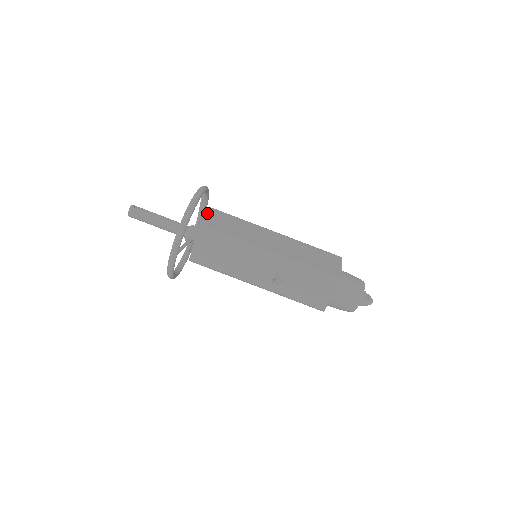
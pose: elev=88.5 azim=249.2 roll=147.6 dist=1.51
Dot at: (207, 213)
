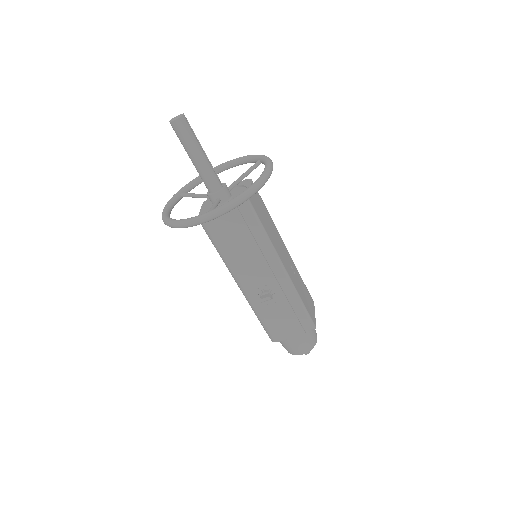
Dot at: occluded
